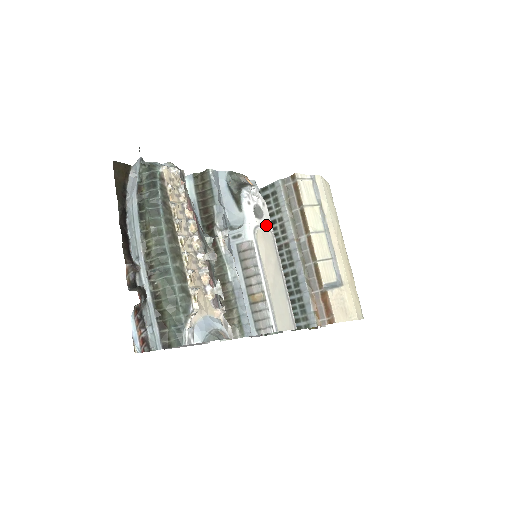
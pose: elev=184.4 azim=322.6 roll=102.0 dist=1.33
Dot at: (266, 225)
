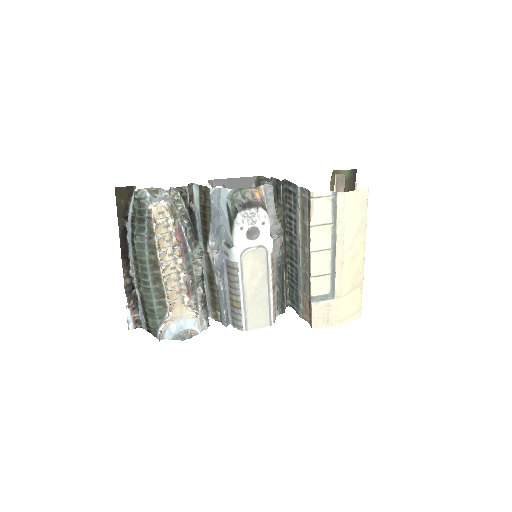
Dot at: (261, 243)
